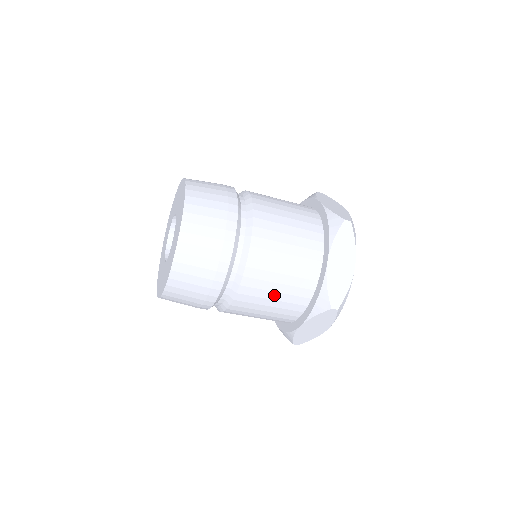
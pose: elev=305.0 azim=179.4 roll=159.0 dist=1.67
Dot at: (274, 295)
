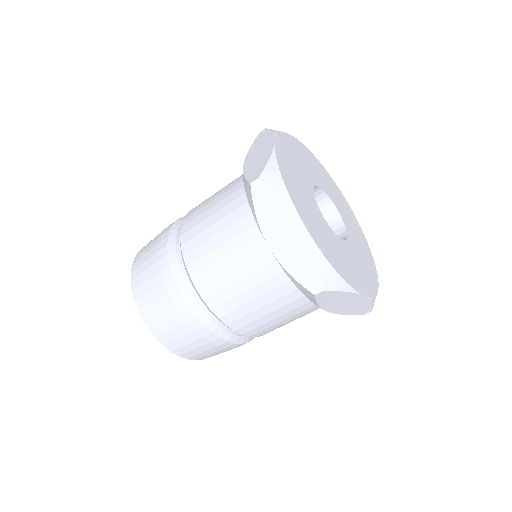
Dot at: (265, 309)
